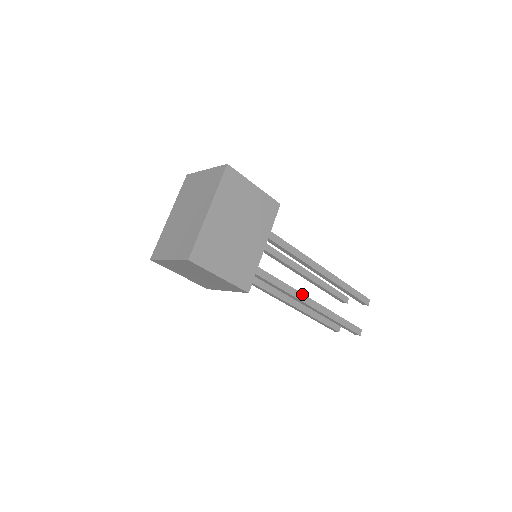
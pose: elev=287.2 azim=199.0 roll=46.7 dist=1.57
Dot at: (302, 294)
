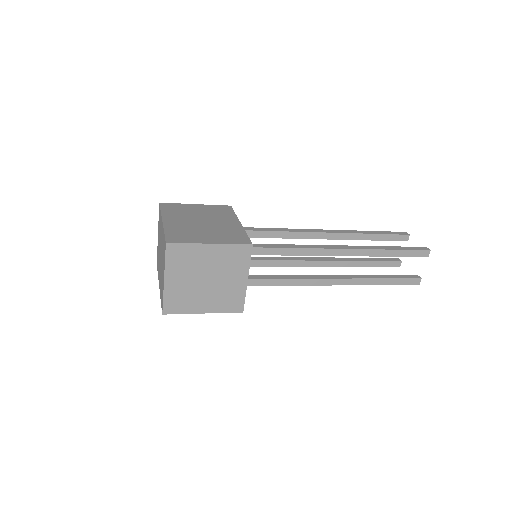
Dot at: (323, 246)
